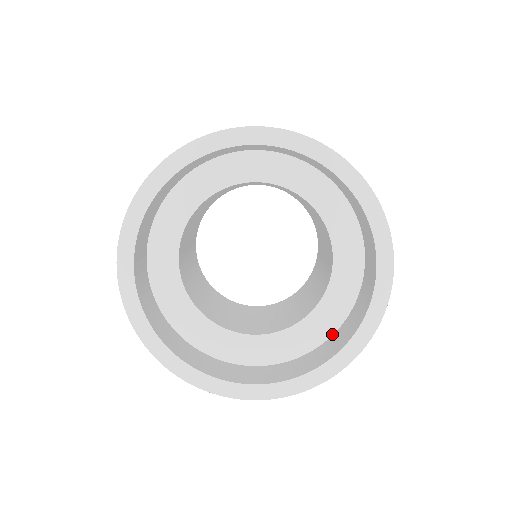
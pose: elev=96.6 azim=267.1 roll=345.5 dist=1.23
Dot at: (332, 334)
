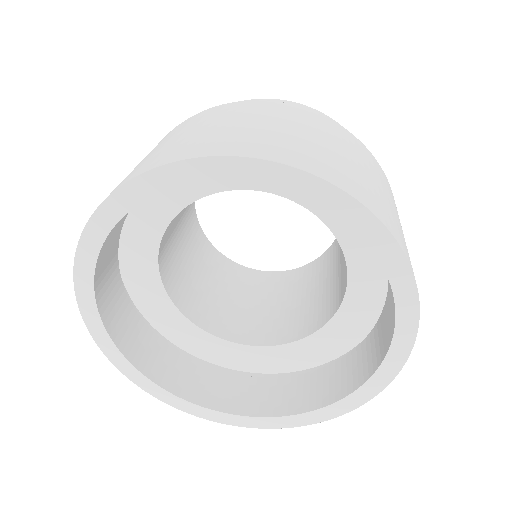
Dot at: occluded
